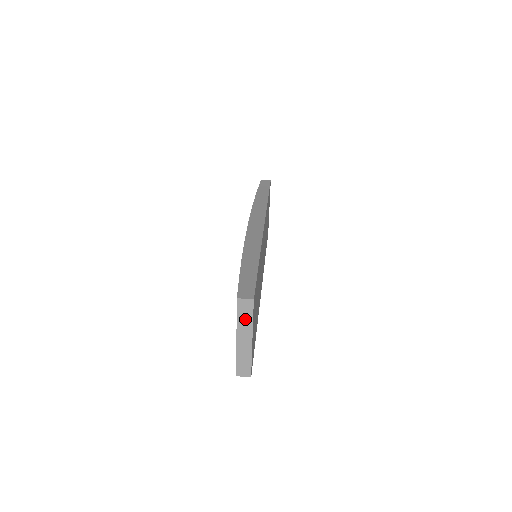
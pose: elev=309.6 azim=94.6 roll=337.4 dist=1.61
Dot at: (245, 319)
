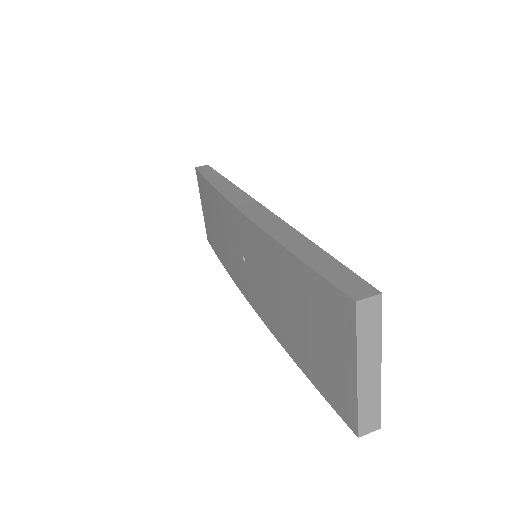
Dot at: (369, 334)
